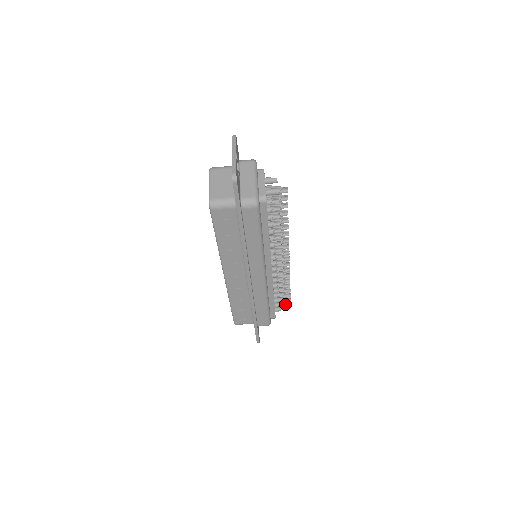
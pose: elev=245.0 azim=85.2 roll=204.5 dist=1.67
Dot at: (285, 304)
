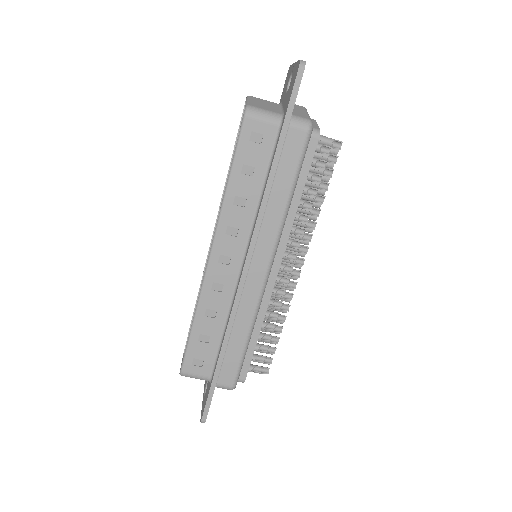
Dot at: (262, 366)
